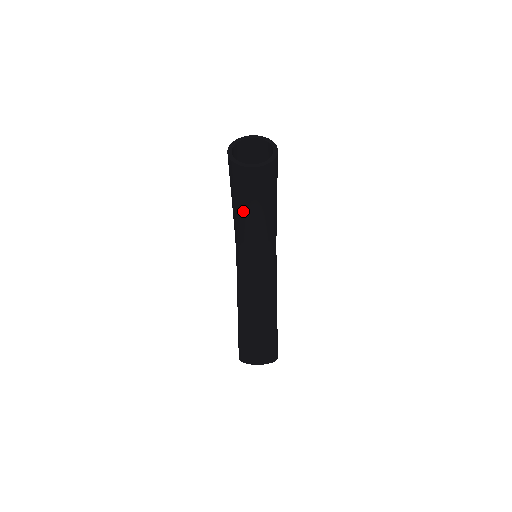
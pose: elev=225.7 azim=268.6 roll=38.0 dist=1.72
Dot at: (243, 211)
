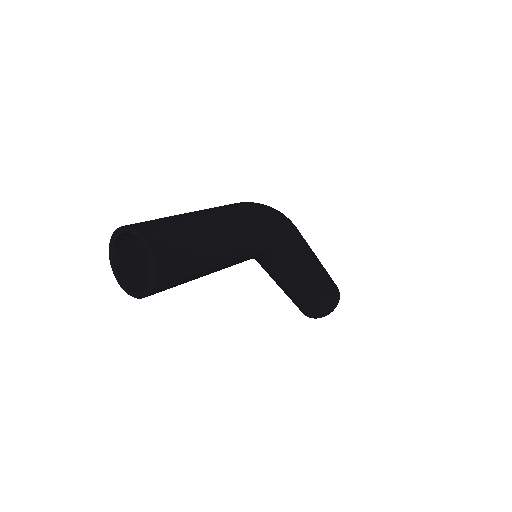
Dot at: occluded
